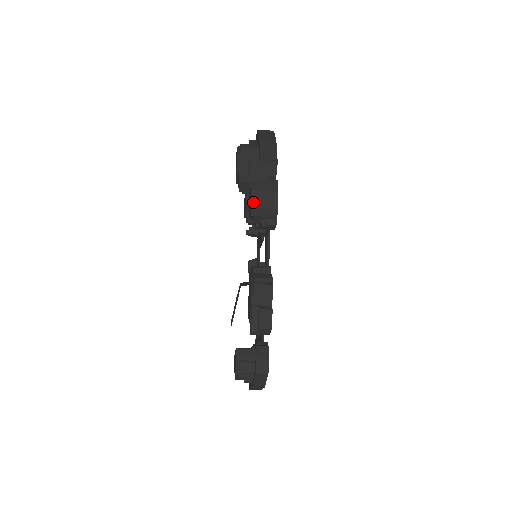
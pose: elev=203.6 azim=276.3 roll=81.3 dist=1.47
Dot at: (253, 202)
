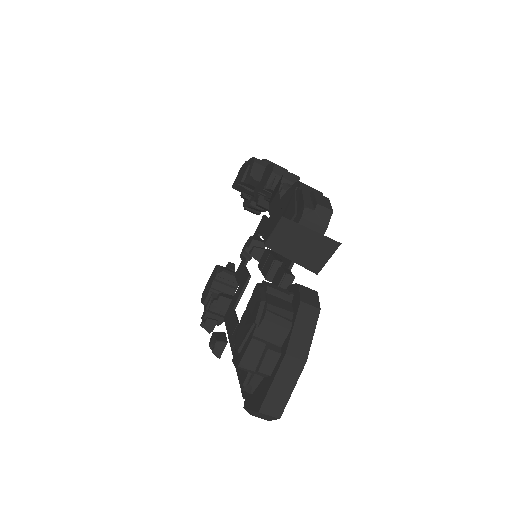
Dot at: (274, 165)
